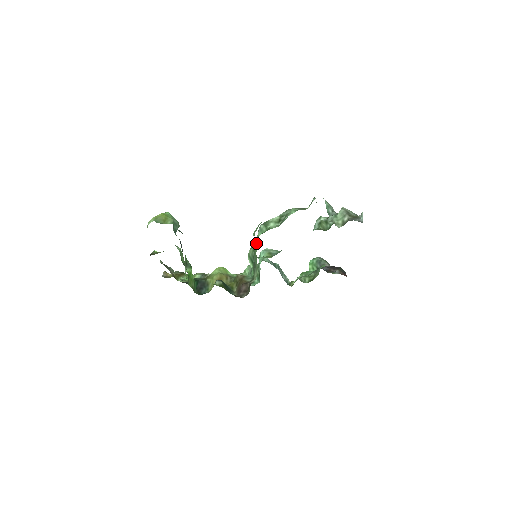
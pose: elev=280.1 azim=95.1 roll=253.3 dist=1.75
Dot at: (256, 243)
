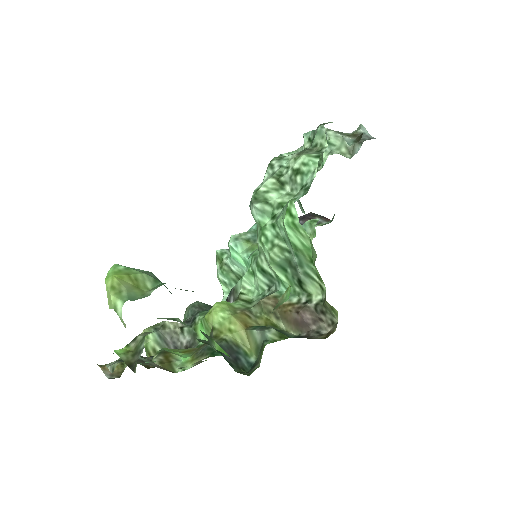
Dot at: (276, 237)
